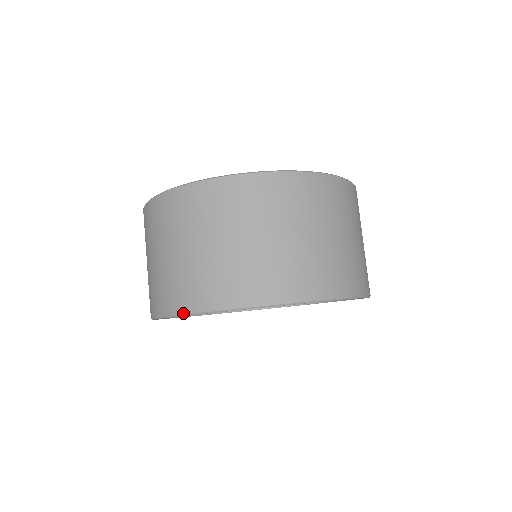
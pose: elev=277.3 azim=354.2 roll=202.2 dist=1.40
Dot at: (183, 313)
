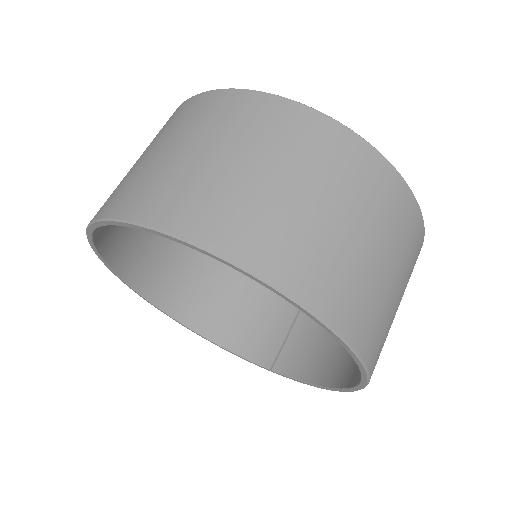
Dot at: (230, 257)
